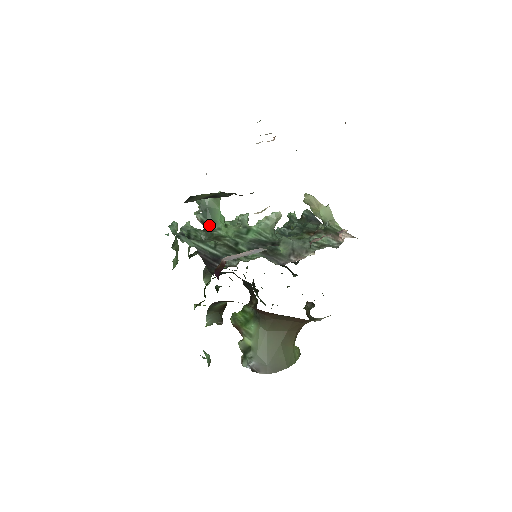
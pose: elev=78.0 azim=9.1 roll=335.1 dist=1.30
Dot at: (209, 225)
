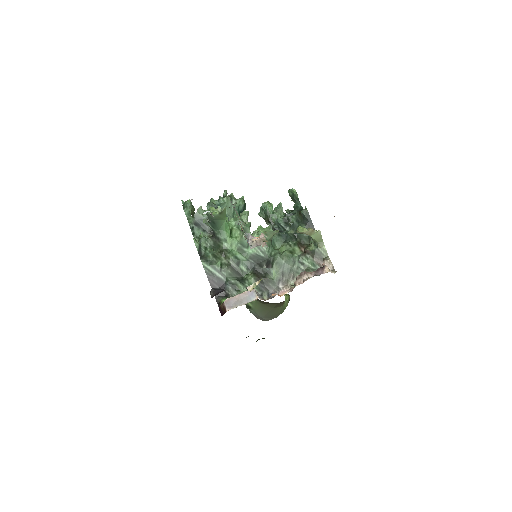
Dot at: (217, 234)
